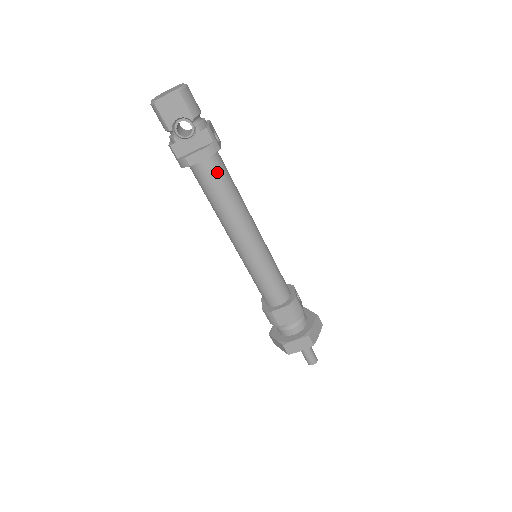
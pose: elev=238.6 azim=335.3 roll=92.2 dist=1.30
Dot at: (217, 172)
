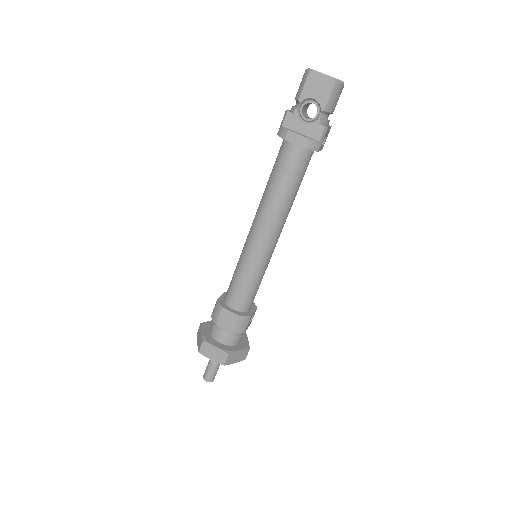
Dot at: (298, 165)
